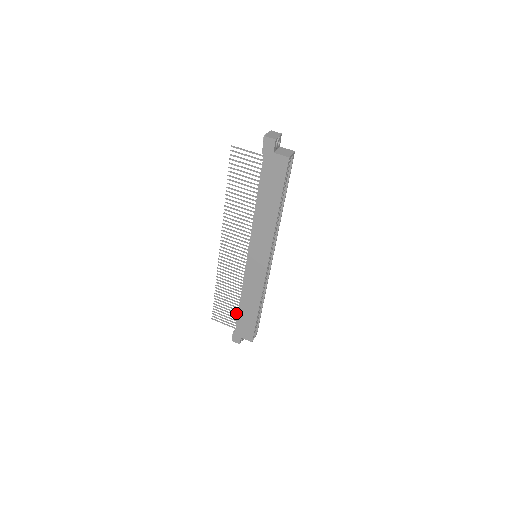
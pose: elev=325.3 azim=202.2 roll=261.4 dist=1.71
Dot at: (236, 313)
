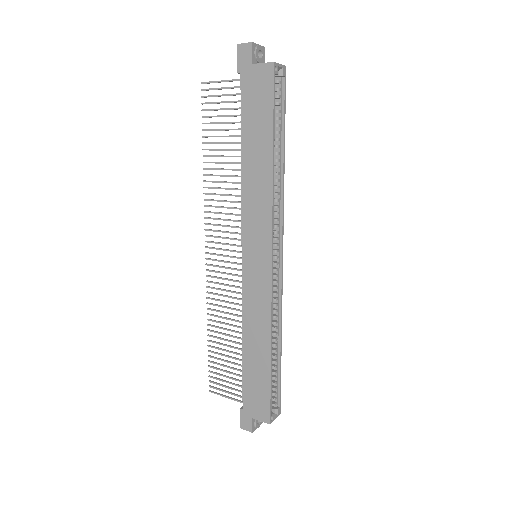
Dot at: (241, 371)
